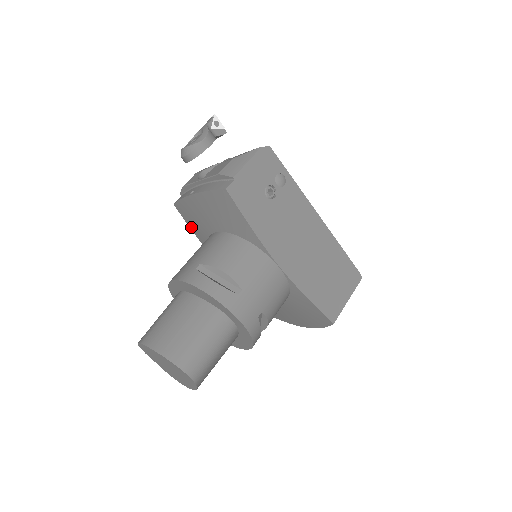
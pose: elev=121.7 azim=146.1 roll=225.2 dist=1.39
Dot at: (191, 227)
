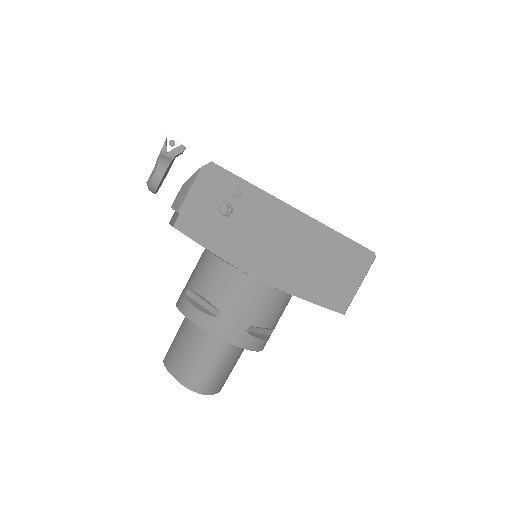
Dot at: occluded
